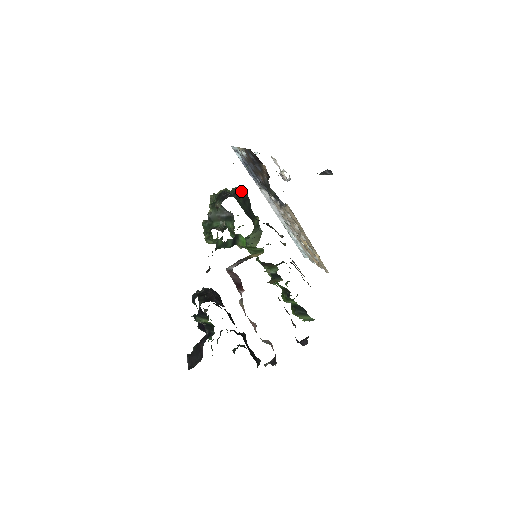
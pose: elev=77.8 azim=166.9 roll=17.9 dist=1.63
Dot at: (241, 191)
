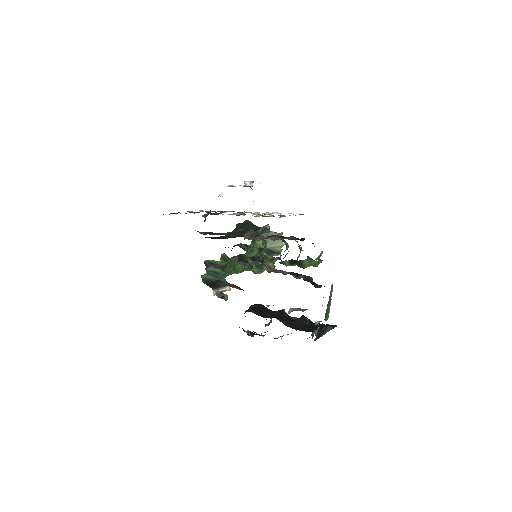
Dot at: (239, 224)
